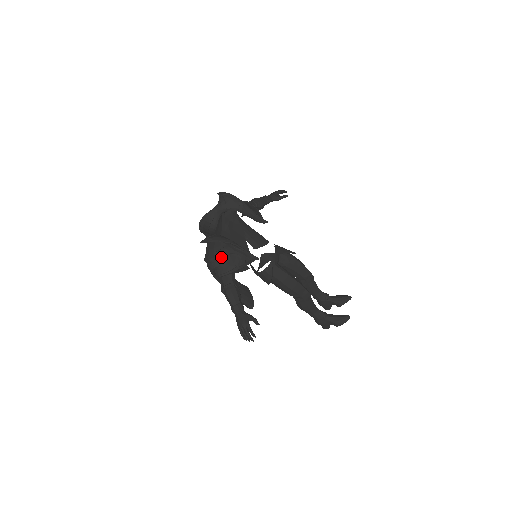
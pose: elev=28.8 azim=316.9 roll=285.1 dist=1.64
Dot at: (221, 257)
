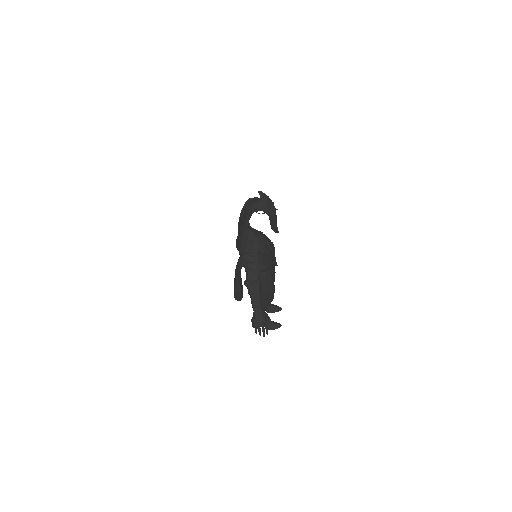
Dot at: (262, 255)
